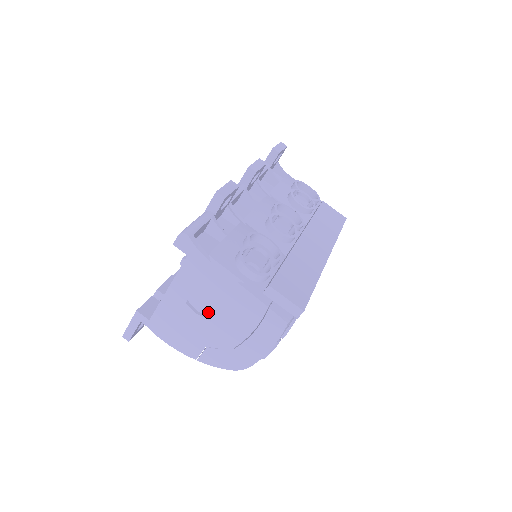
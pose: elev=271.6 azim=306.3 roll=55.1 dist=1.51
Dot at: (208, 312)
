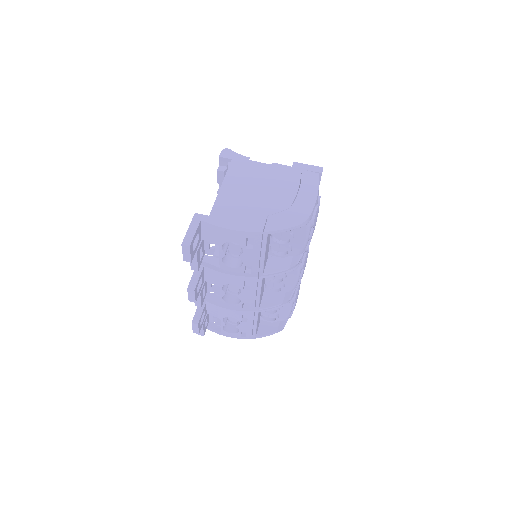
Dot at: (258, 194)
